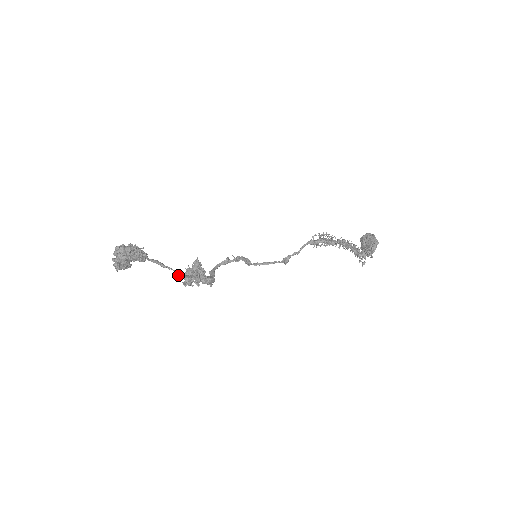
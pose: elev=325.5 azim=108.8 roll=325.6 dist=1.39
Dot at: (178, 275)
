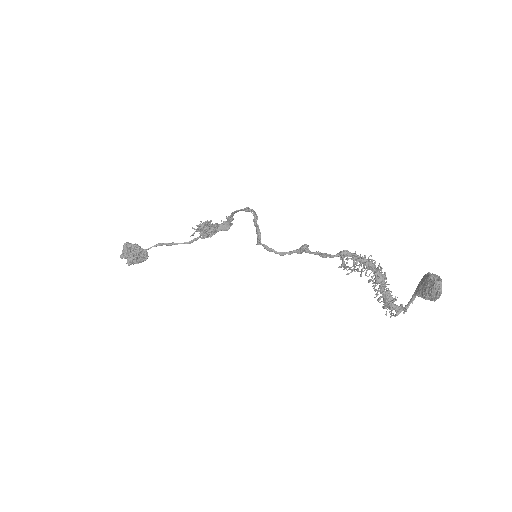
Dot at: (186, 243)
